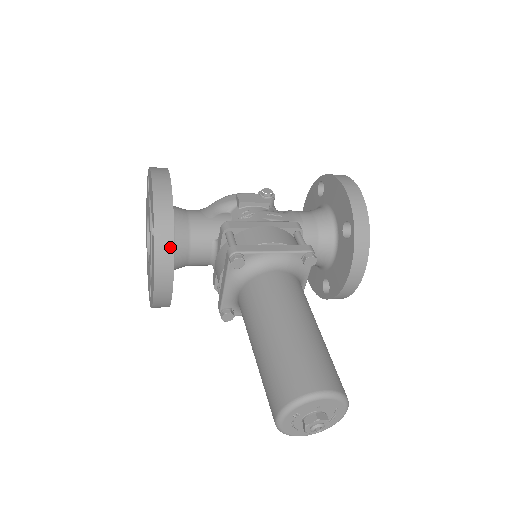
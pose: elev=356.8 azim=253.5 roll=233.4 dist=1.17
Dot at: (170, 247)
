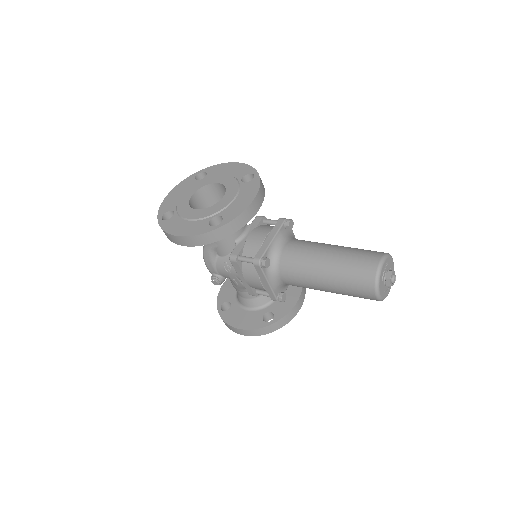
Dot at: (264, 189)
